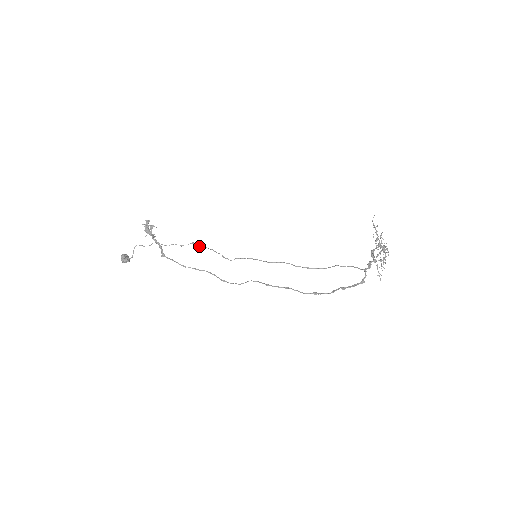
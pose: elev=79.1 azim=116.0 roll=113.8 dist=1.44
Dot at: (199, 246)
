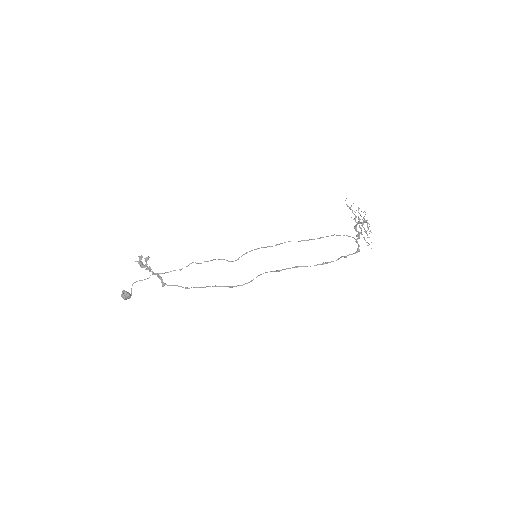
Dot at: (199, 263)
